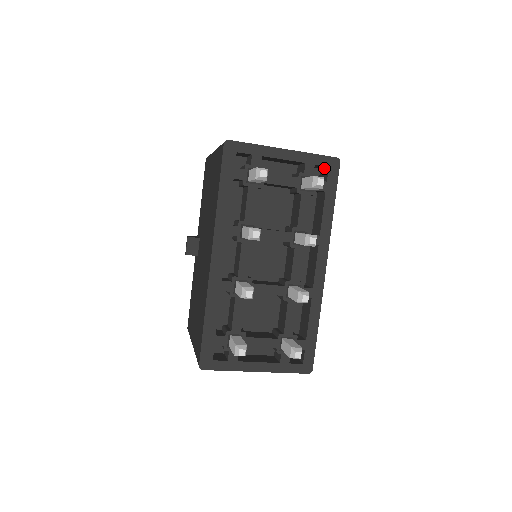
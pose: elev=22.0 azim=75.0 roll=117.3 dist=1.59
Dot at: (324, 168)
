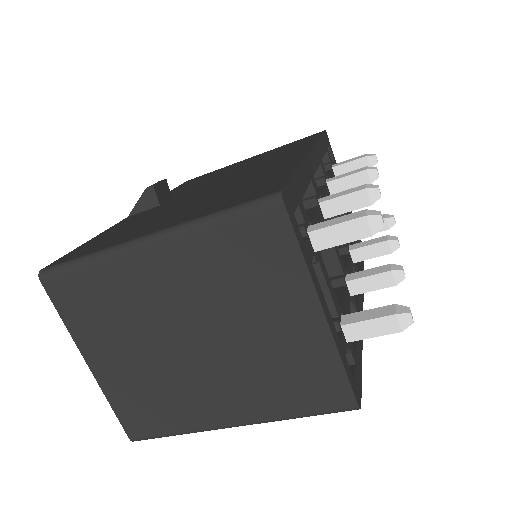
Dot at: occluded
